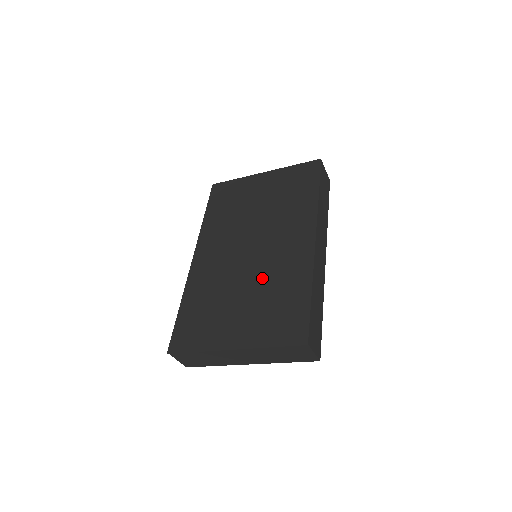
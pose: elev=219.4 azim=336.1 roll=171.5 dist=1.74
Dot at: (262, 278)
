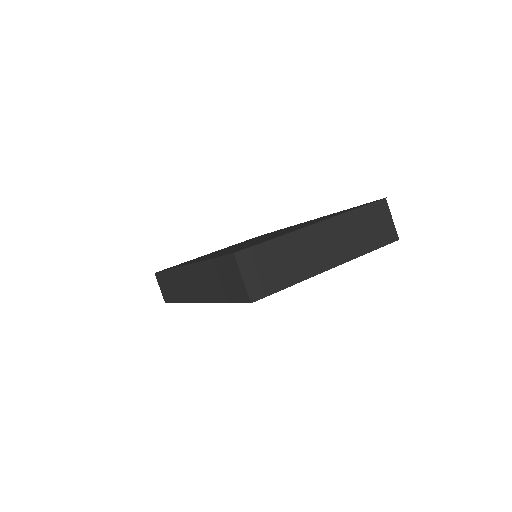
Dot at: occluded
